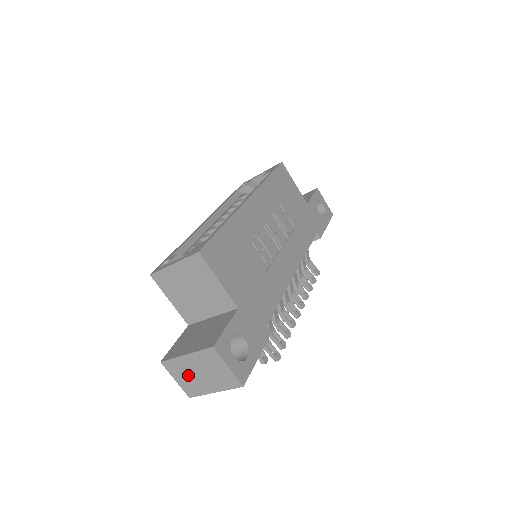
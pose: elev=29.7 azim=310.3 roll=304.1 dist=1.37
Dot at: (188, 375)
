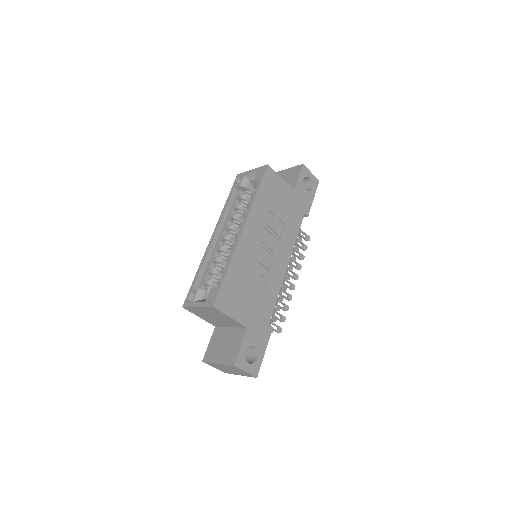
Dot at: (221, 368)
